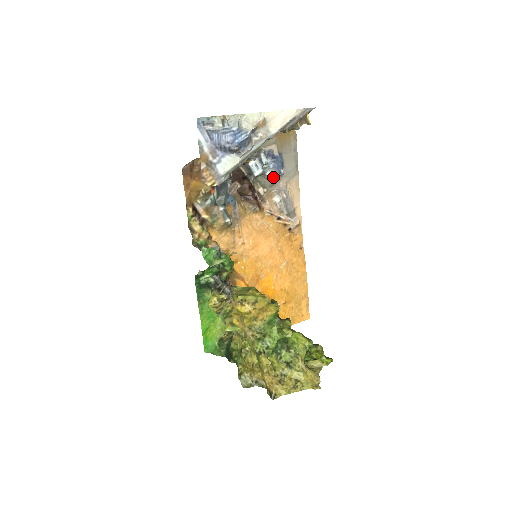
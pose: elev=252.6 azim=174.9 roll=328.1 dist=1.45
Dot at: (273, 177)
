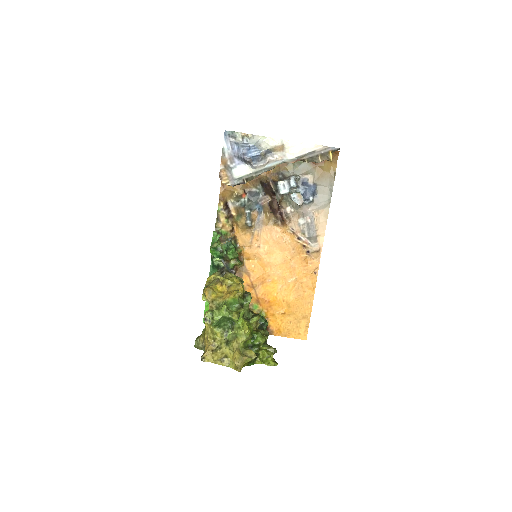
Dot at: (297, 199)
